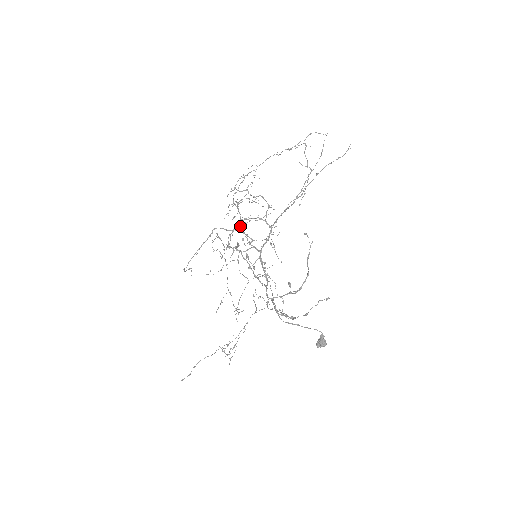
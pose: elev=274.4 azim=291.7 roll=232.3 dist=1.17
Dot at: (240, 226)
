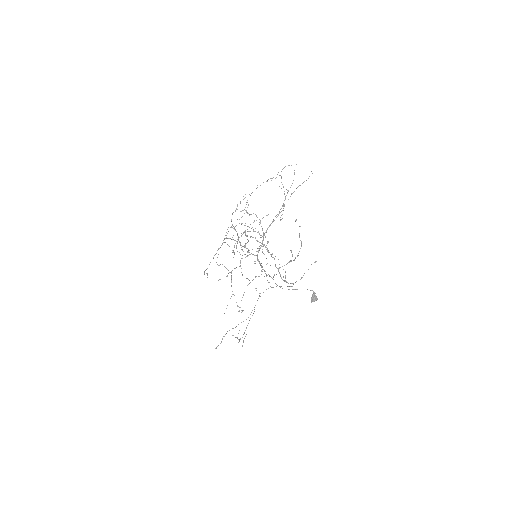
Dot at: occluded
